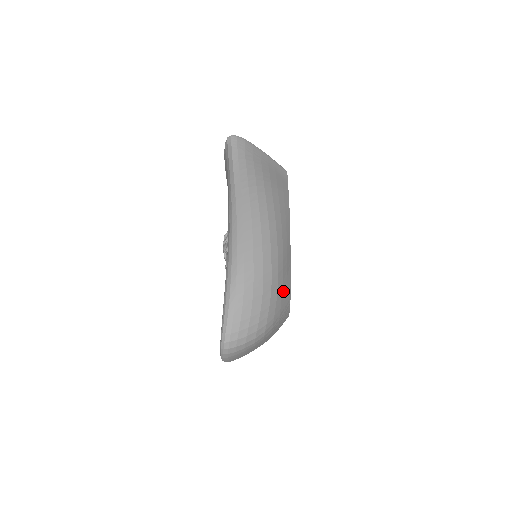
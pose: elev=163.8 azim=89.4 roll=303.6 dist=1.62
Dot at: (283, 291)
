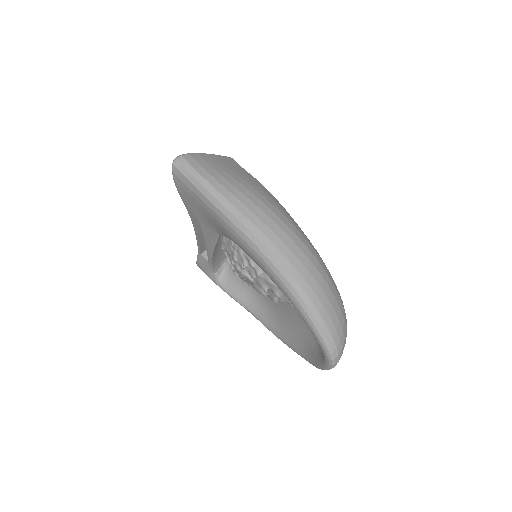
Dot at: occluded
